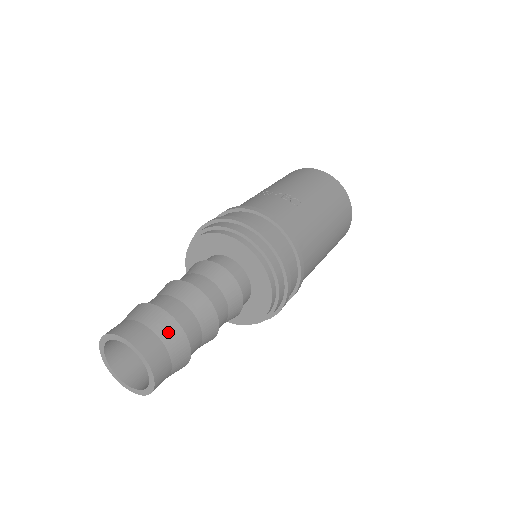
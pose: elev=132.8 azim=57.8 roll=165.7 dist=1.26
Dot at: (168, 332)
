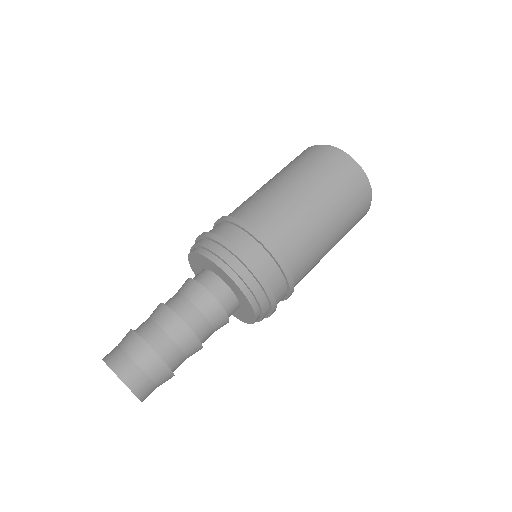
Dot at: (130, 343)
